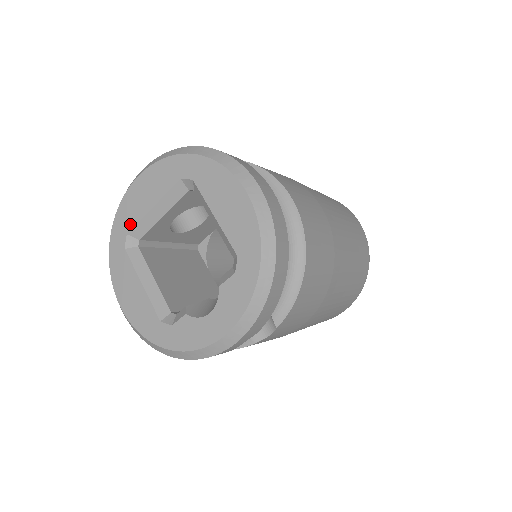
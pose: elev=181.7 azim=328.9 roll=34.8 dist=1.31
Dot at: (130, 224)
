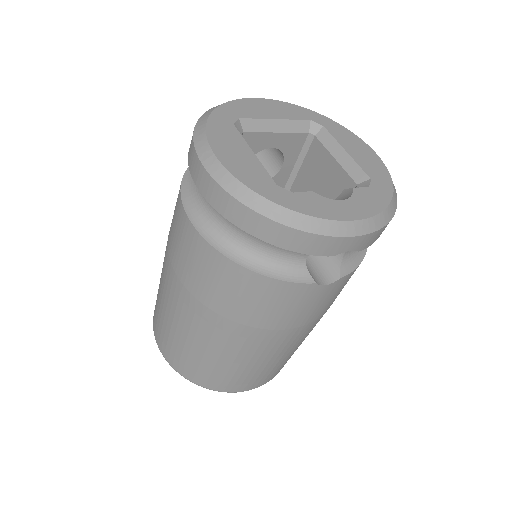
Dot at: (245, 115)
